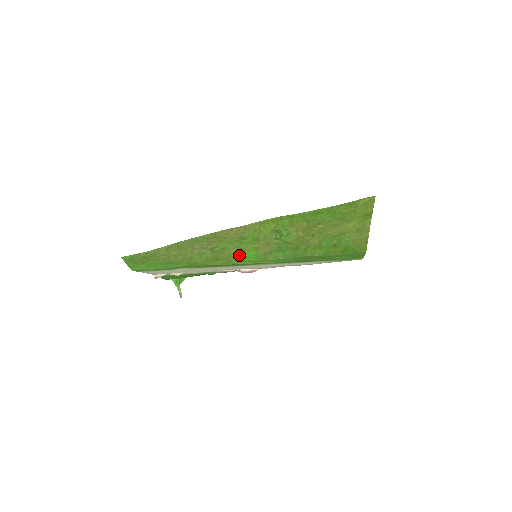
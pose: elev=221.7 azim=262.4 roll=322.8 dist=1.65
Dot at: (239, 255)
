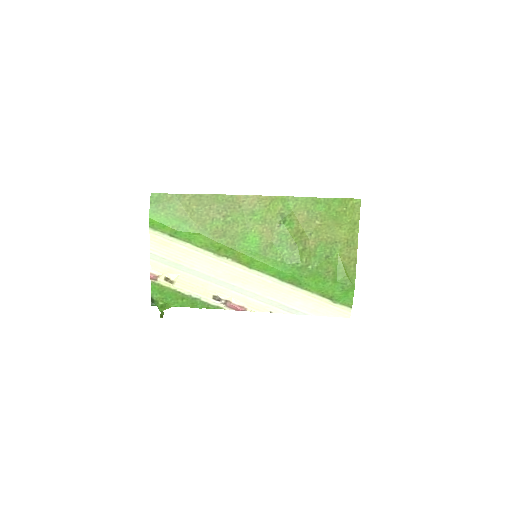
Dot at: (244, 238)
